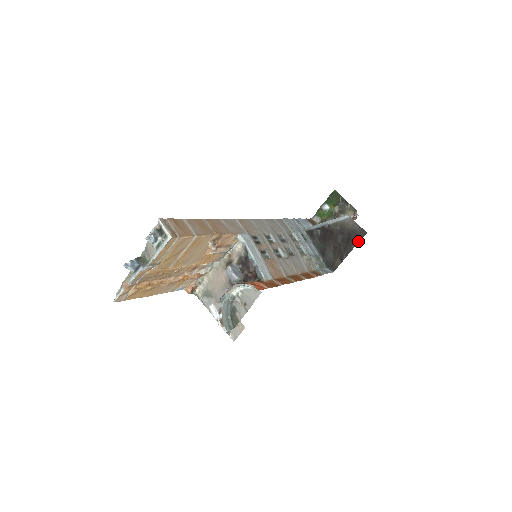
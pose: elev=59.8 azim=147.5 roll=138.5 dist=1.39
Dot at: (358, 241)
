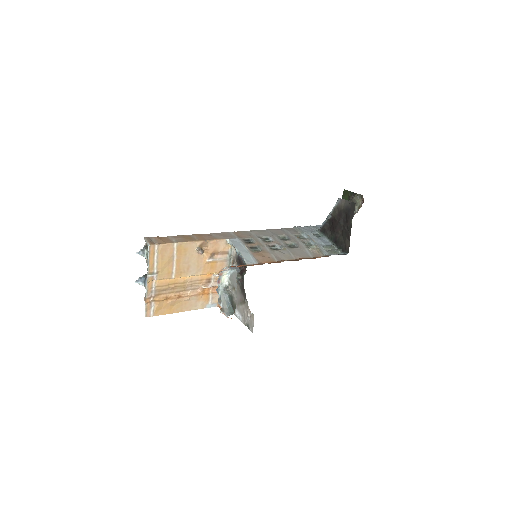
Dot at: (352, 214)
